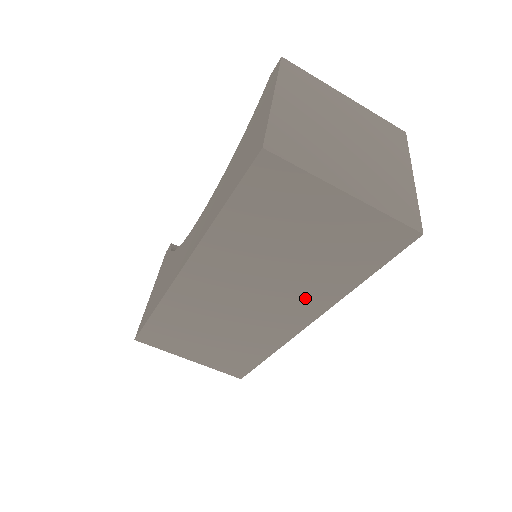
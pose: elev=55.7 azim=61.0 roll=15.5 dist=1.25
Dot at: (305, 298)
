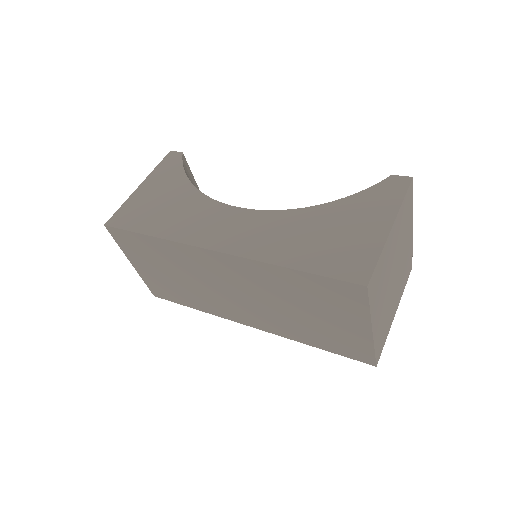
Dot at: (269, 321)
